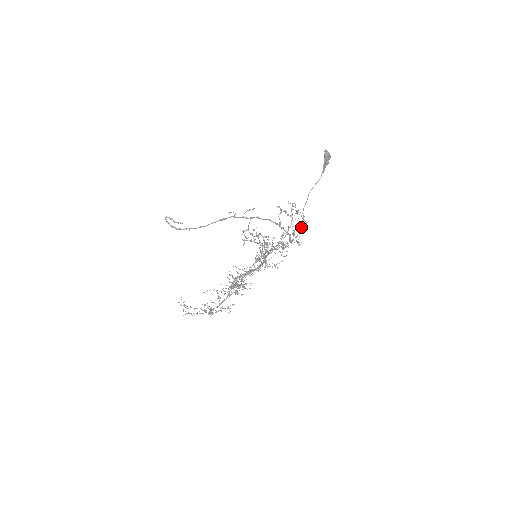
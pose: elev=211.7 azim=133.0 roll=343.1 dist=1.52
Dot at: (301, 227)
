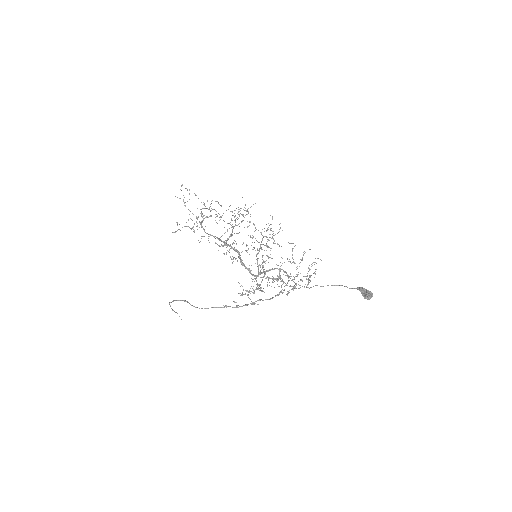
Dot at: (302, 286)
